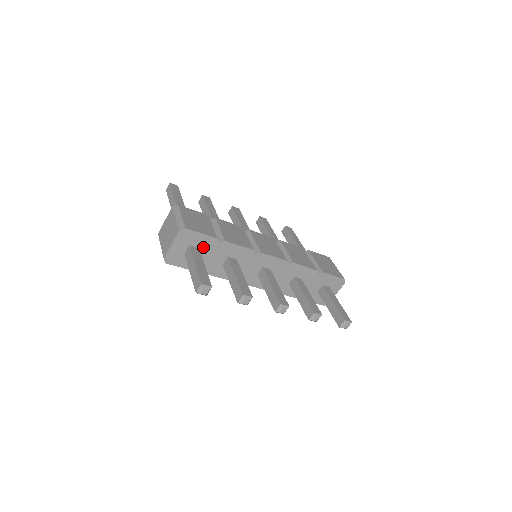
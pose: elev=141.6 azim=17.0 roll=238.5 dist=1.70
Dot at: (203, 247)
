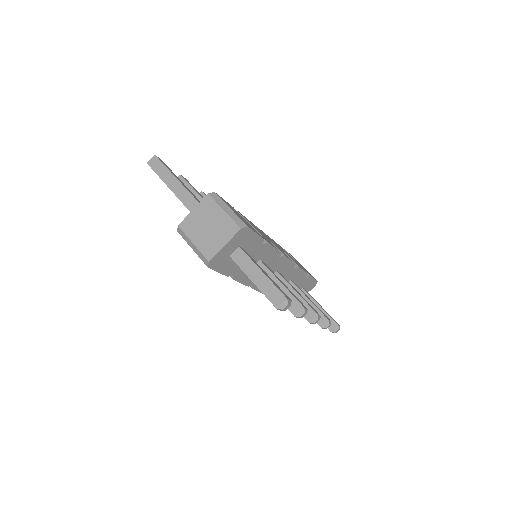
Dot at: (248, 248)
